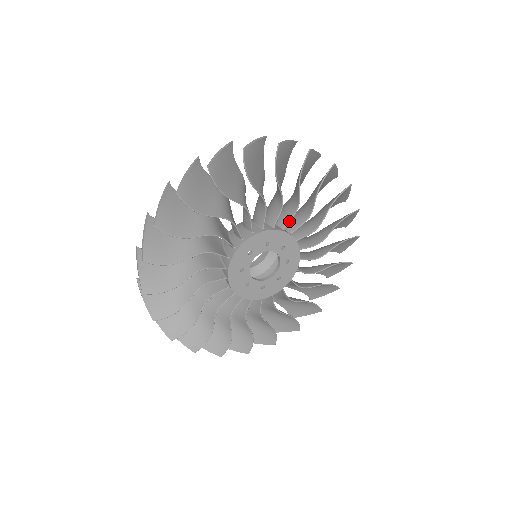
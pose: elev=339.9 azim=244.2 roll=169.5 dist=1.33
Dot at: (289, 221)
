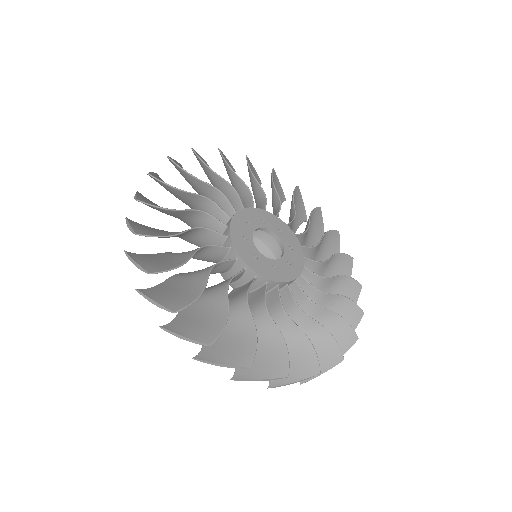
Dot at: (277, 214)
